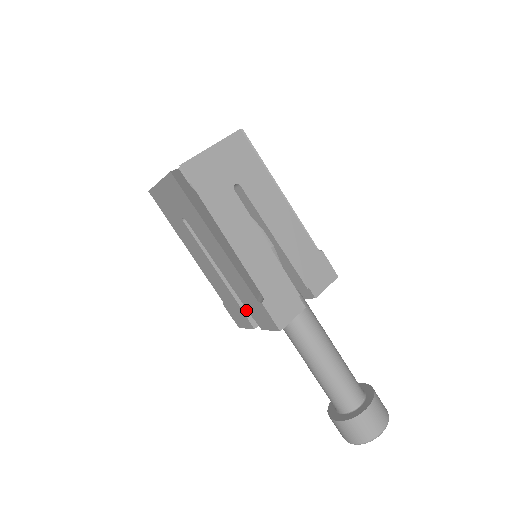
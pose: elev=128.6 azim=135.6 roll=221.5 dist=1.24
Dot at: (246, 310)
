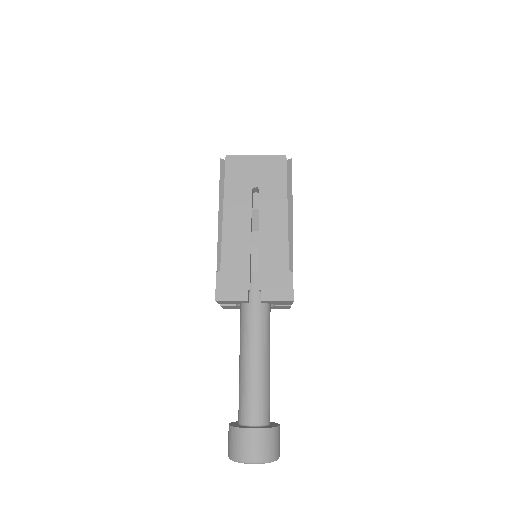
Dot at: occluded
